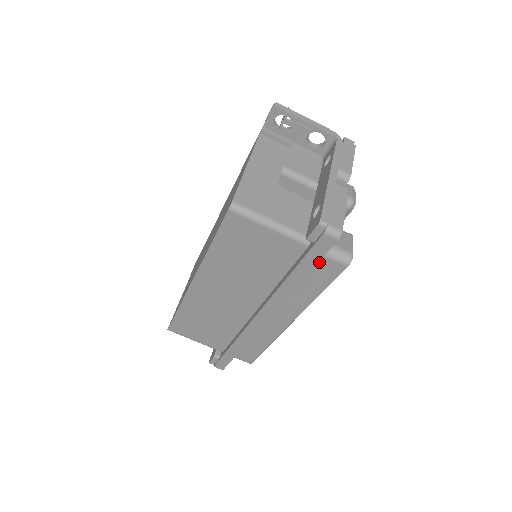
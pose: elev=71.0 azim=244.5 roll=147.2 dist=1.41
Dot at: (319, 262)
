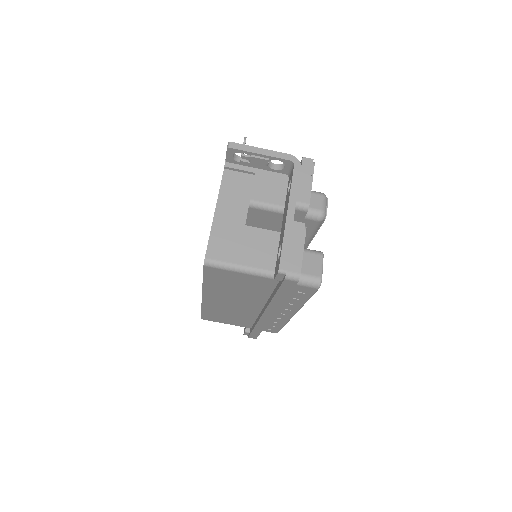
Dot at: (294, 287)
